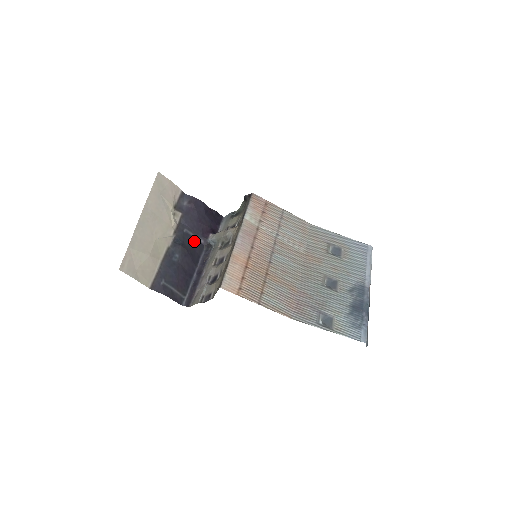
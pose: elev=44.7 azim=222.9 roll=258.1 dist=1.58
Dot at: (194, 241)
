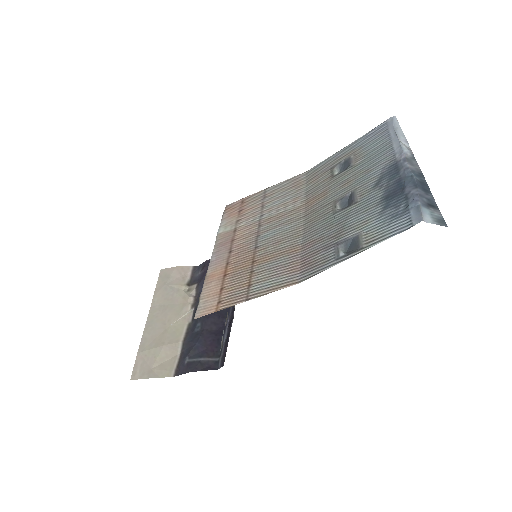
Dot at: occluded
